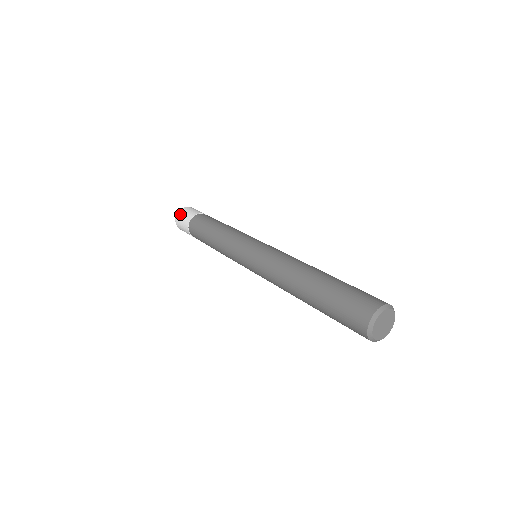
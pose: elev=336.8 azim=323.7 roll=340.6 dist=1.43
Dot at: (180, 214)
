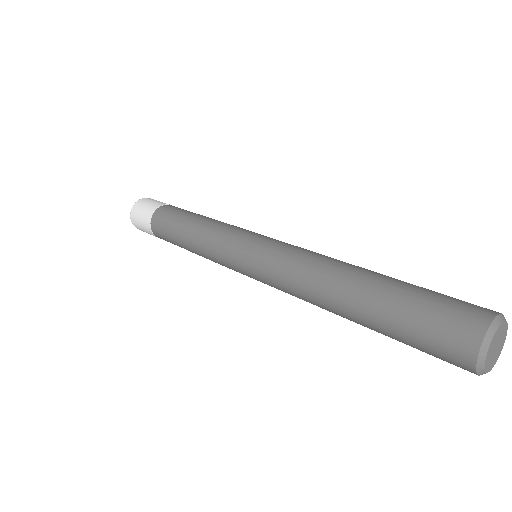
Dot at: (134, 219)
